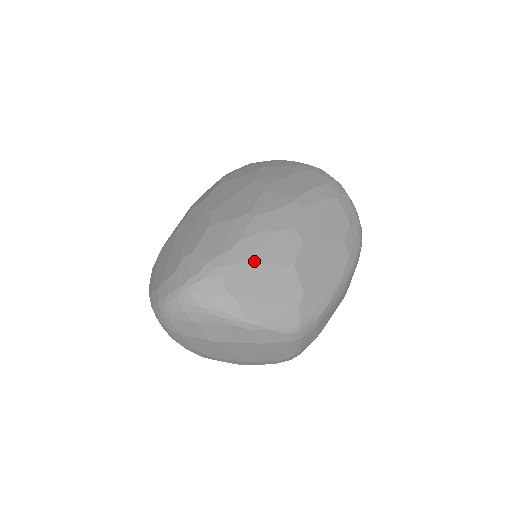
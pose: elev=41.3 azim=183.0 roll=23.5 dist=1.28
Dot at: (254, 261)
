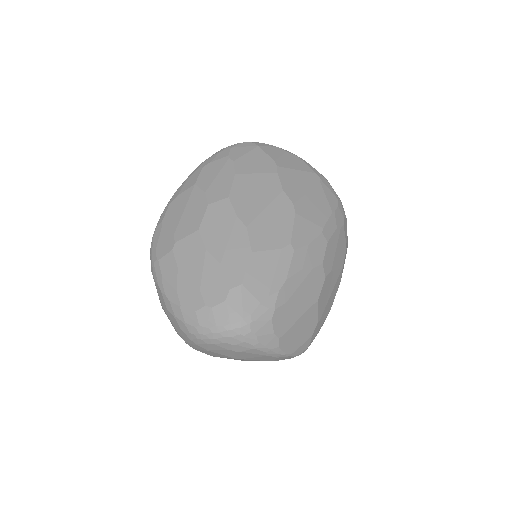
Dot at: (294, 301)
